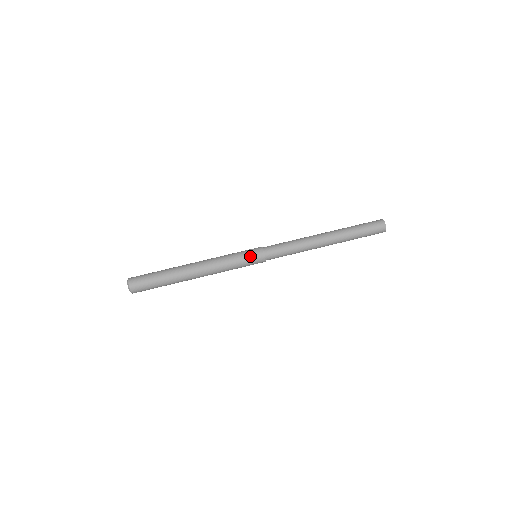
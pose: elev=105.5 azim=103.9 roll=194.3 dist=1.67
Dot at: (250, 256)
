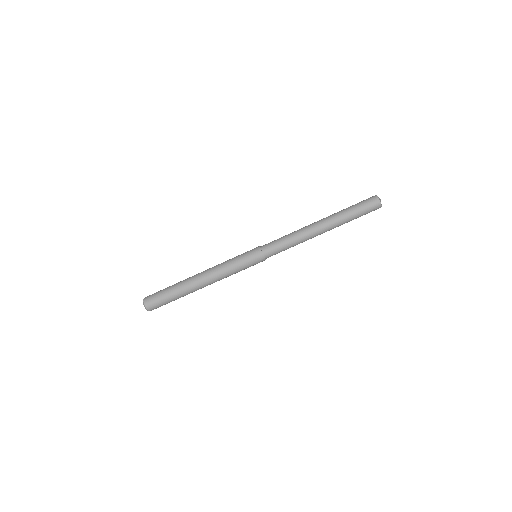
Dot at: (253, 265)
